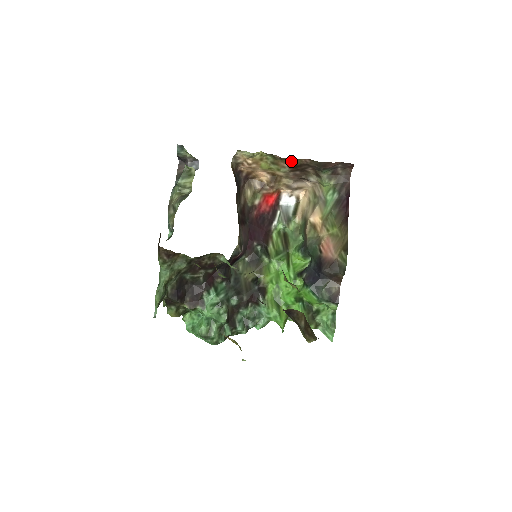
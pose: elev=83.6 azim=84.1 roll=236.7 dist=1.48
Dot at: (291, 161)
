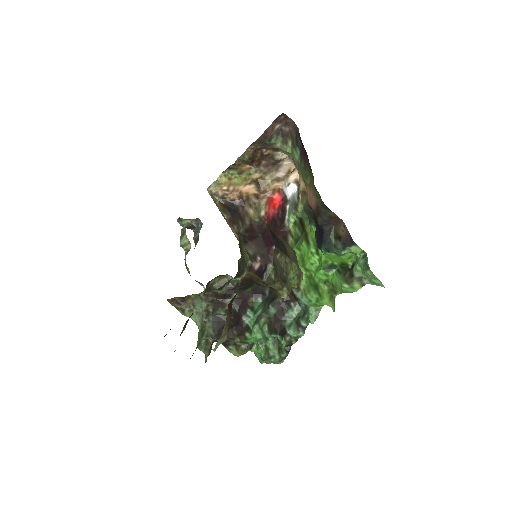
Dot at: (243, 159)
